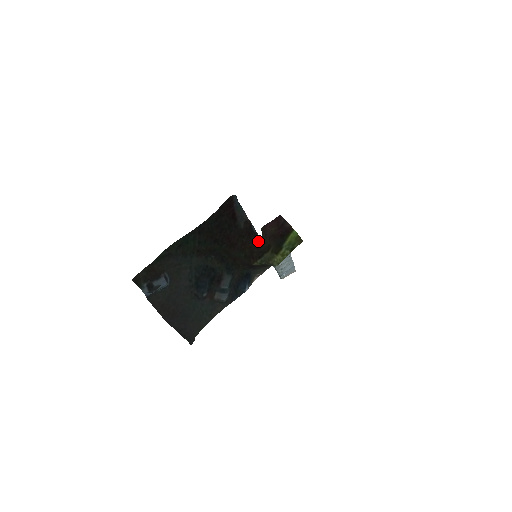
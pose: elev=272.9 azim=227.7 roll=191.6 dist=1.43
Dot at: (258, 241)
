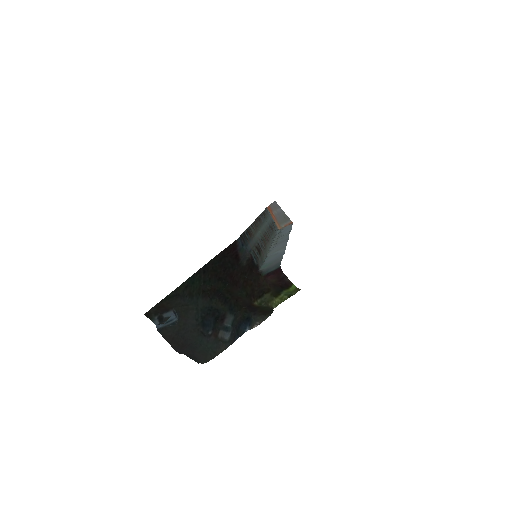
Dot at: (259, 277)
